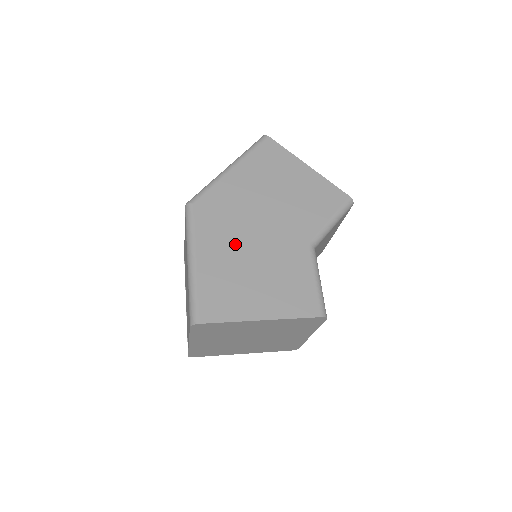
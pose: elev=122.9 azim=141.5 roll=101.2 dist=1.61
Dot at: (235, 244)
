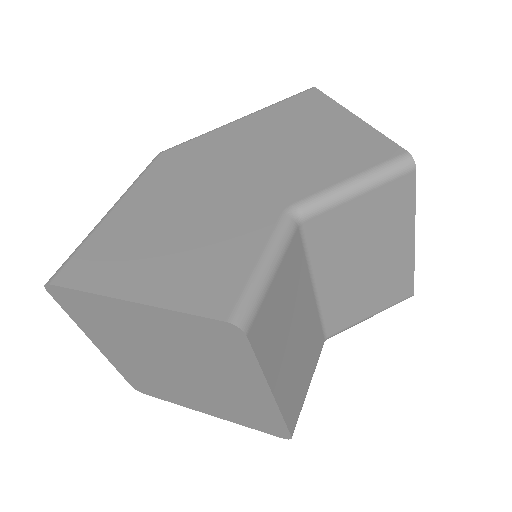
Dot at: (174, 198)
